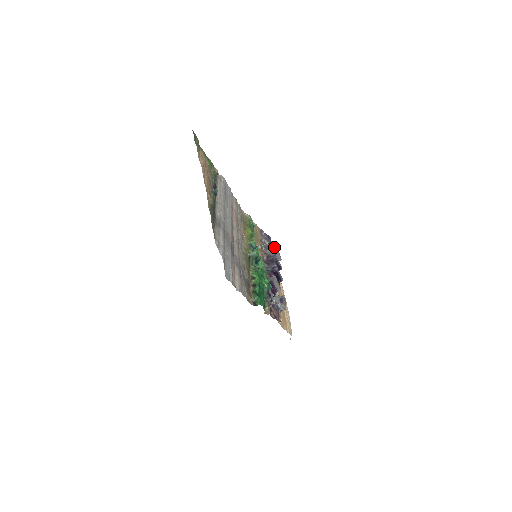
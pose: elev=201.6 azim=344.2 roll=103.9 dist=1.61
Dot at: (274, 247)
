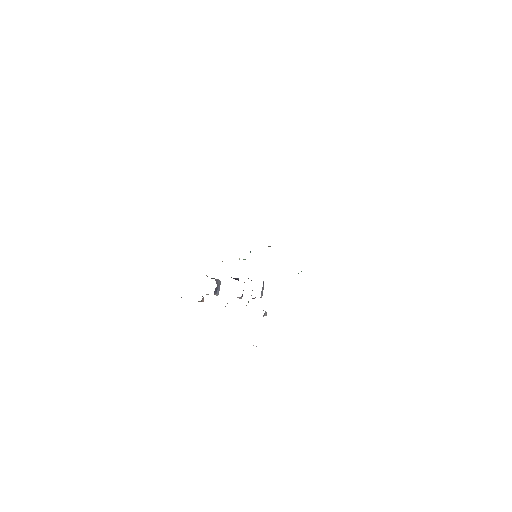
Dot at: occluded
